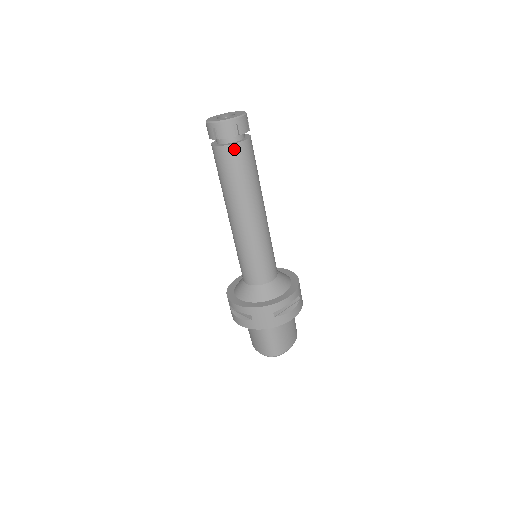
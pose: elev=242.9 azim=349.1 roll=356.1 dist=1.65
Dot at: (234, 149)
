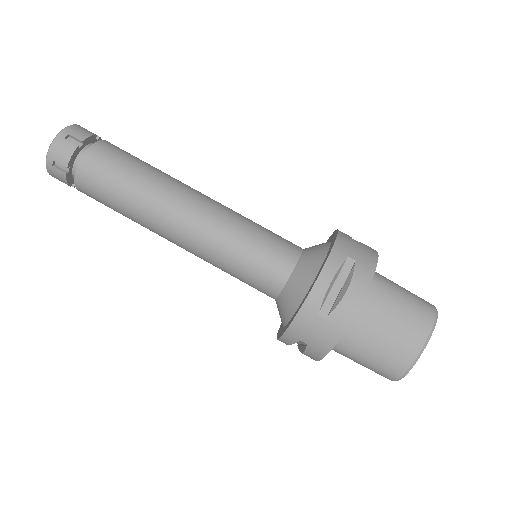
Dot at: (108, 144)
